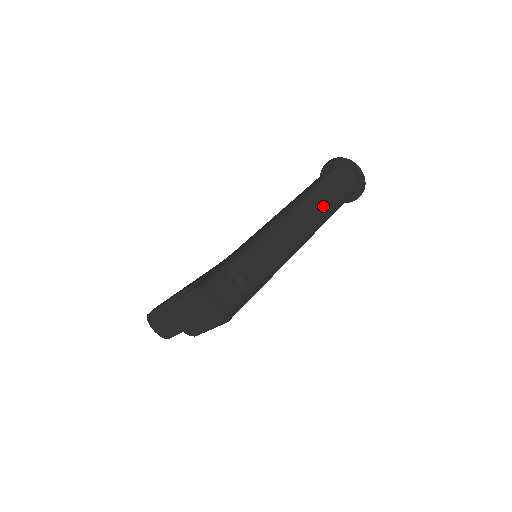
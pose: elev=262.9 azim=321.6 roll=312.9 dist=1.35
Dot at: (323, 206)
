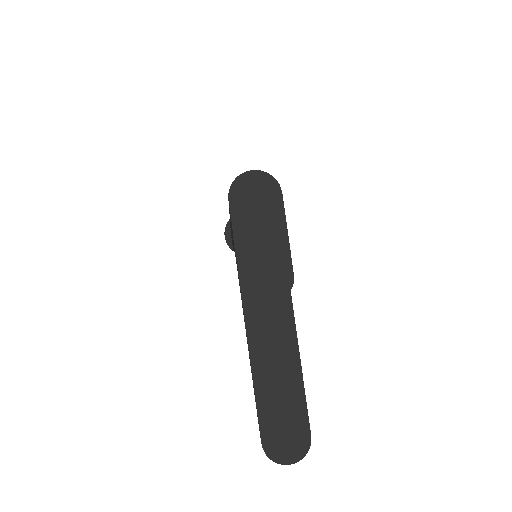
Dot at: occluded
